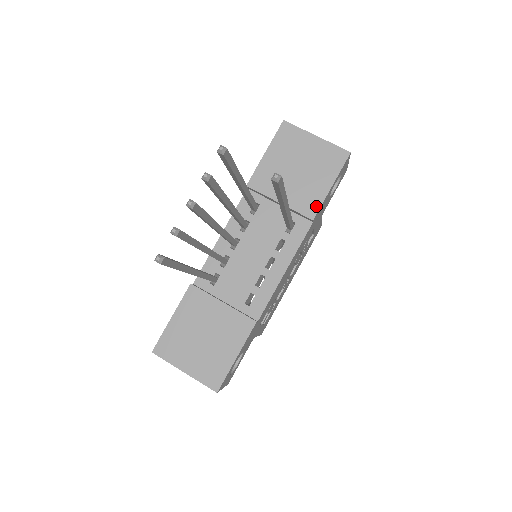
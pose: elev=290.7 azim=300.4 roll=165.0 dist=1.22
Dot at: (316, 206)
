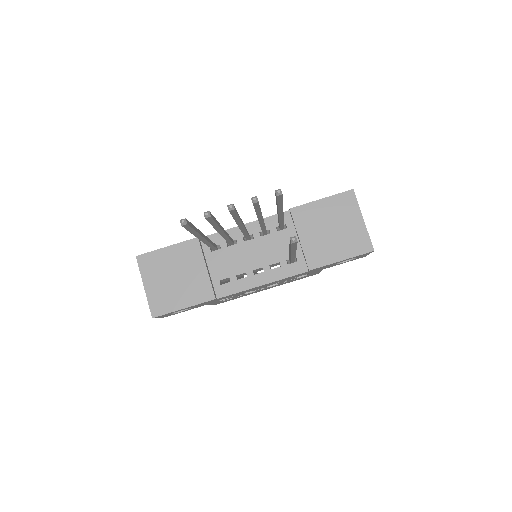
Dot at: (320, 264)
